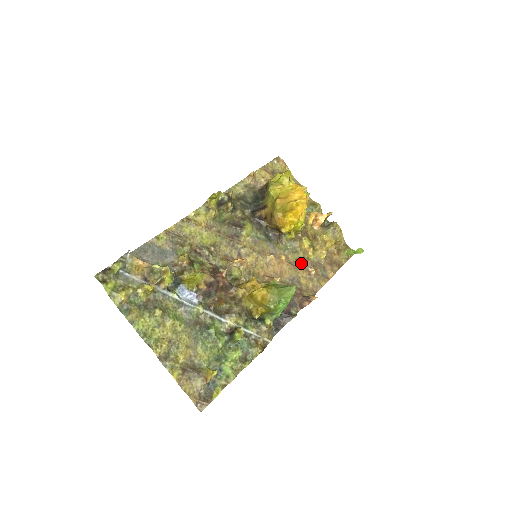
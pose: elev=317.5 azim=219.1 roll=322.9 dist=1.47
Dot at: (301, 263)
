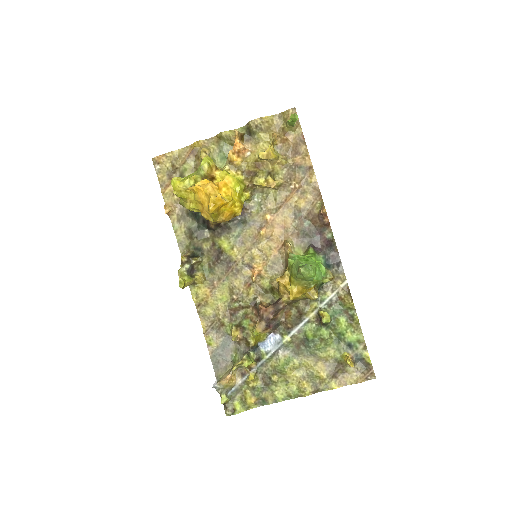
Dot at: (281, 195)
